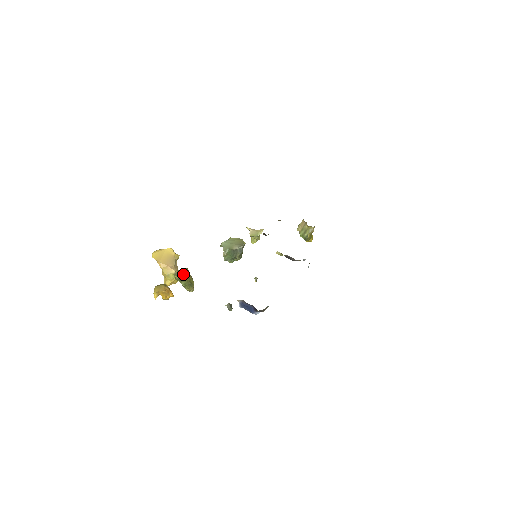
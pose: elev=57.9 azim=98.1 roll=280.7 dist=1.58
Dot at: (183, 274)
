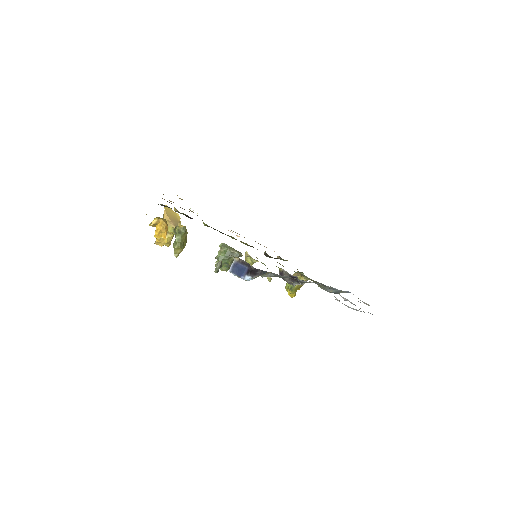
Dot at: occluded
